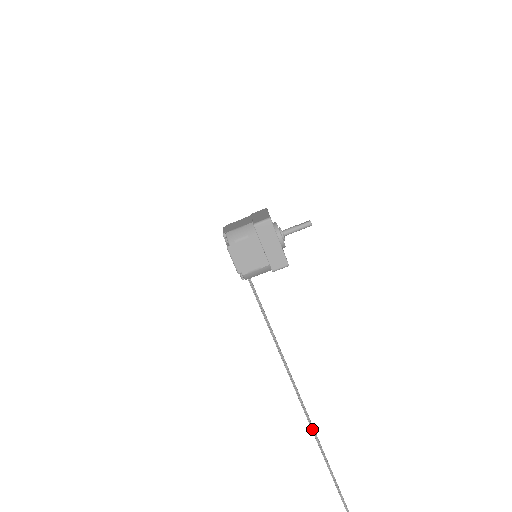
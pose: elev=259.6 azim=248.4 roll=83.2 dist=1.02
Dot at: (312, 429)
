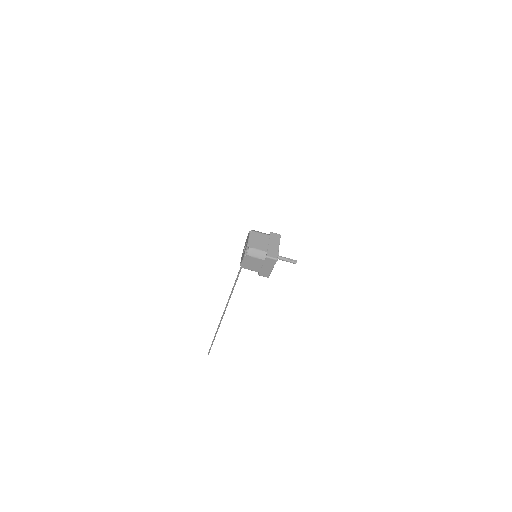
Dot at: (221, 319)
